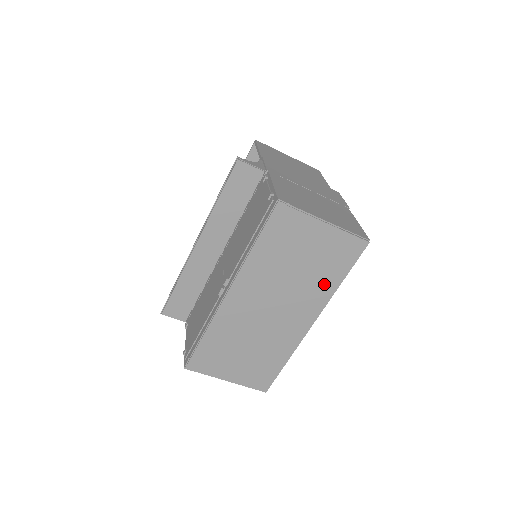
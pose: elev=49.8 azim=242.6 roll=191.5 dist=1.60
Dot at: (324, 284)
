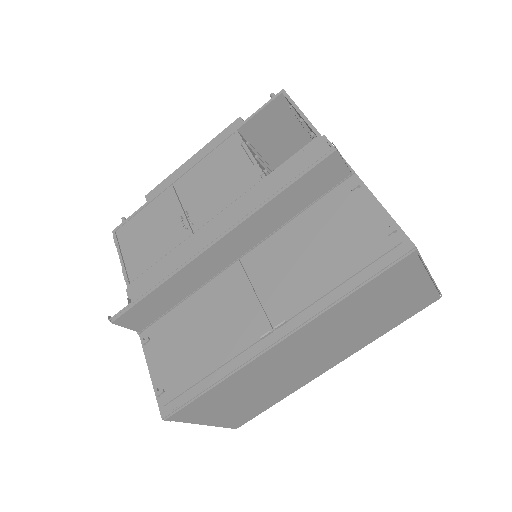
Dot at: (374, 332)
